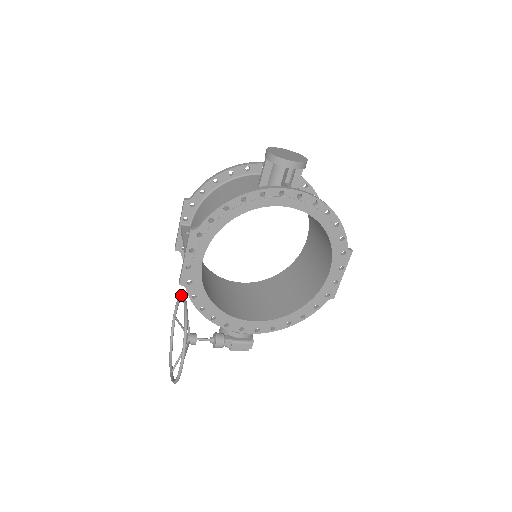
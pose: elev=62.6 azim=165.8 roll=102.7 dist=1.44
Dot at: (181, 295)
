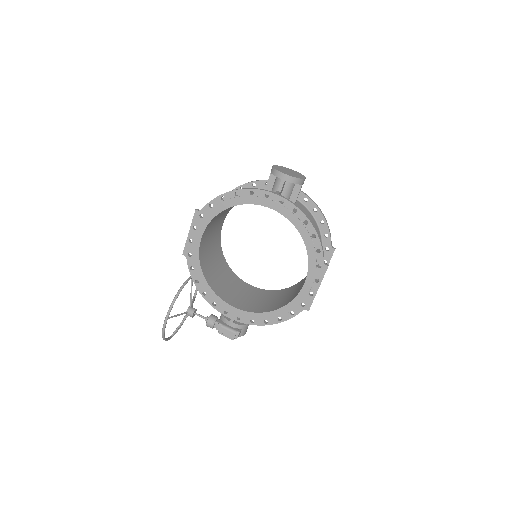
Dot at: occluded
